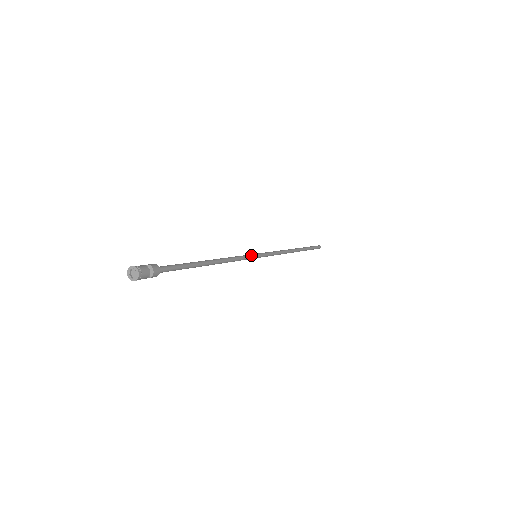
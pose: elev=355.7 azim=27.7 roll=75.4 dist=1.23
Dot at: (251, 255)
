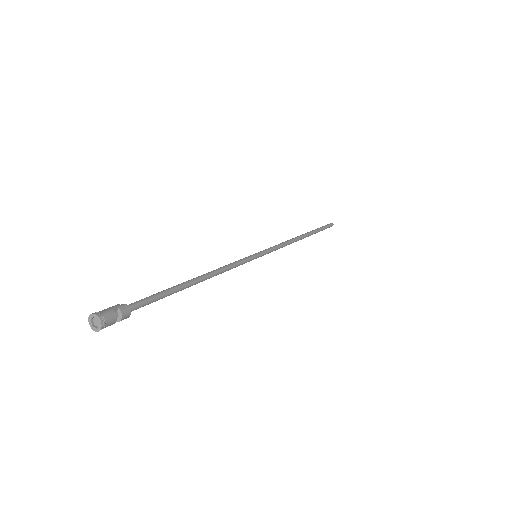
Dot at: (251, 259)
